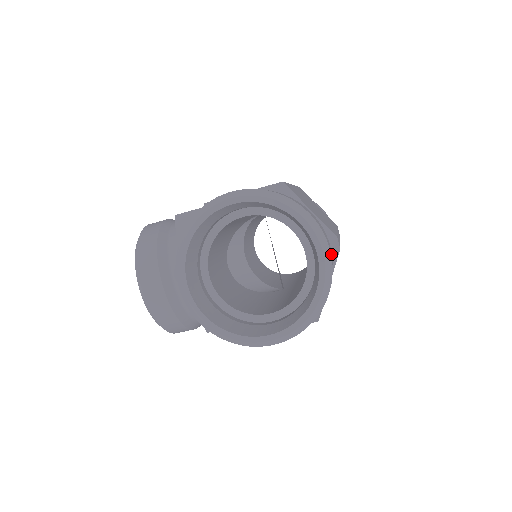
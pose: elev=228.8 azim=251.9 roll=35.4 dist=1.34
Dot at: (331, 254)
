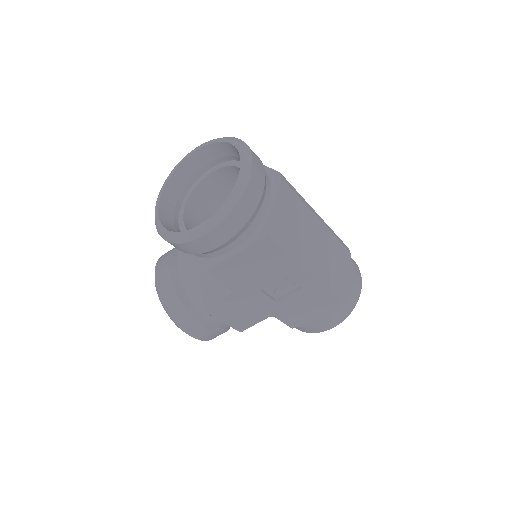
Dot at: (256, 160)
